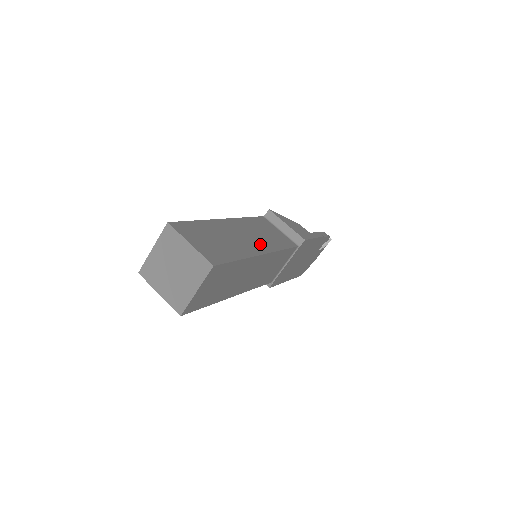
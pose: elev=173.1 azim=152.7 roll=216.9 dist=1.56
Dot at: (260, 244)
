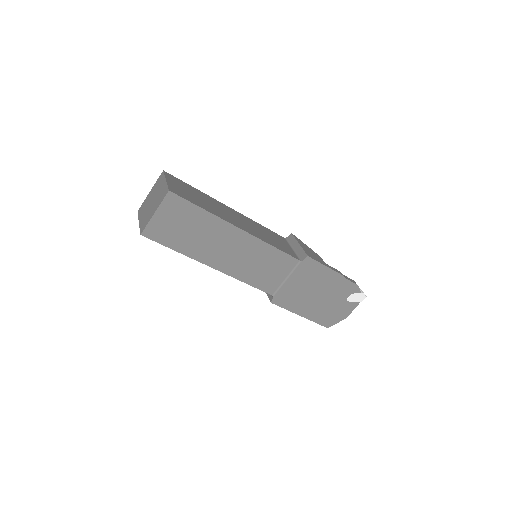
Dot at: (247, 228)
